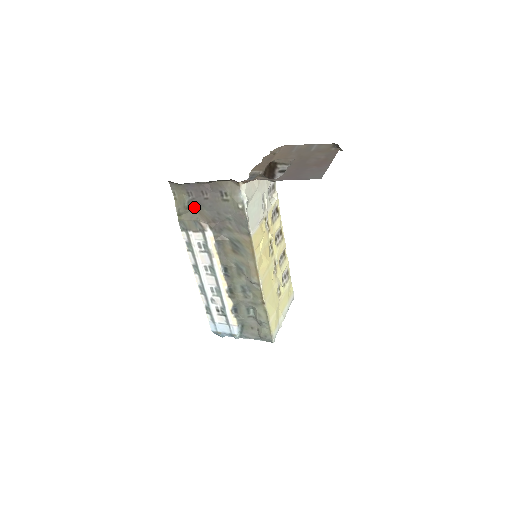
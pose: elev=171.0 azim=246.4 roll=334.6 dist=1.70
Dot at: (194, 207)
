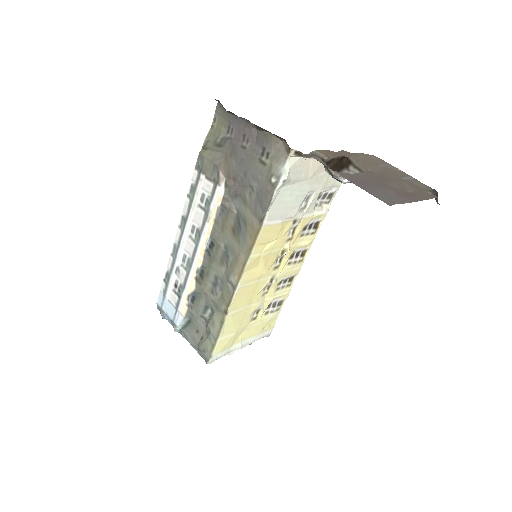
Dot at: (225, 149)
